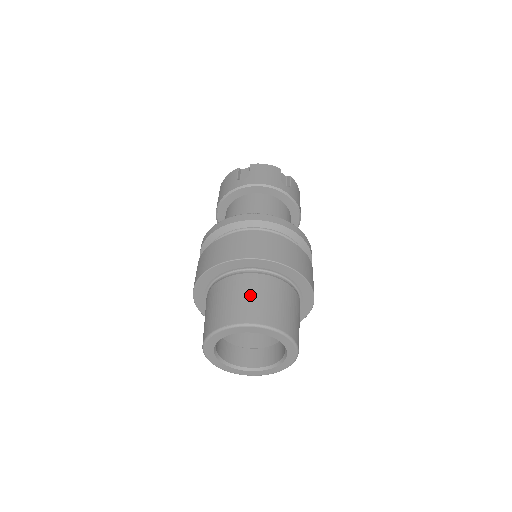
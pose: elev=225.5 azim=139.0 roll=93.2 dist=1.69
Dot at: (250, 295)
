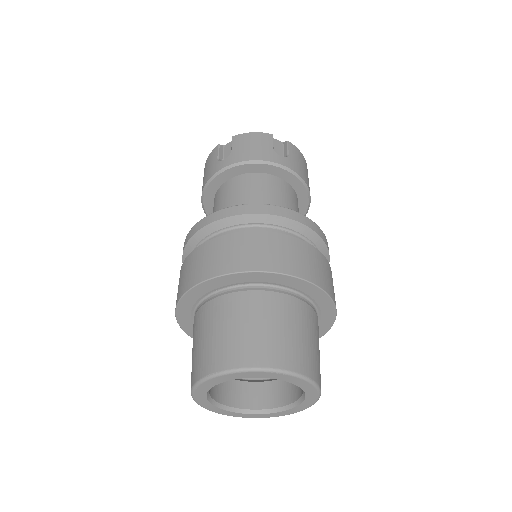
Dot at: (238, 325)
